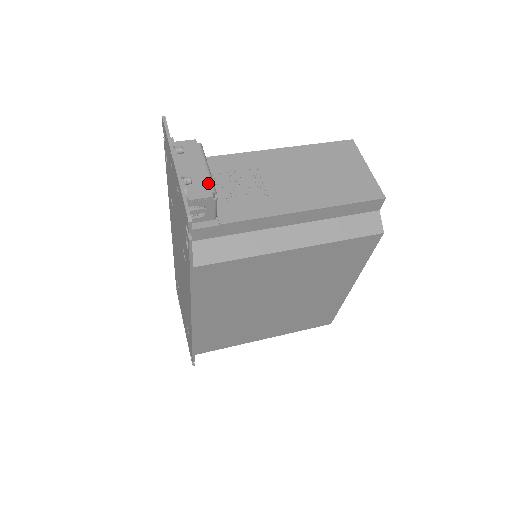
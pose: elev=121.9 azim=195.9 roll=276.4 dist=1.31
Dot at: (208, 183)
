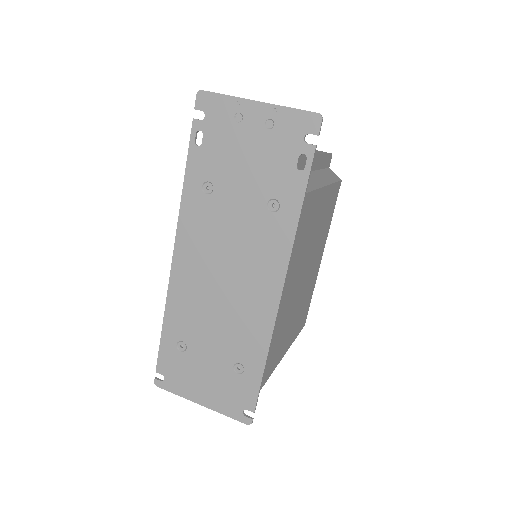
Dot at: occluded
